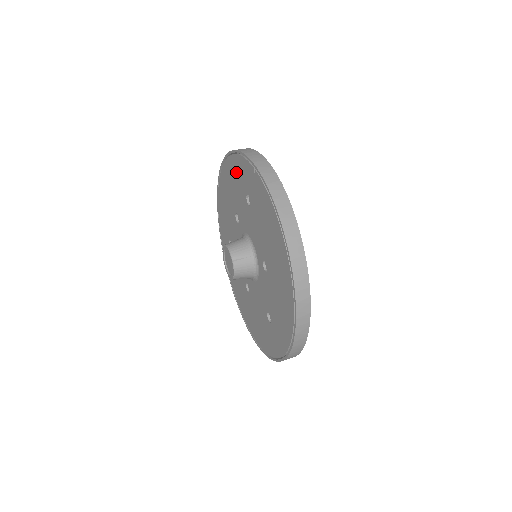
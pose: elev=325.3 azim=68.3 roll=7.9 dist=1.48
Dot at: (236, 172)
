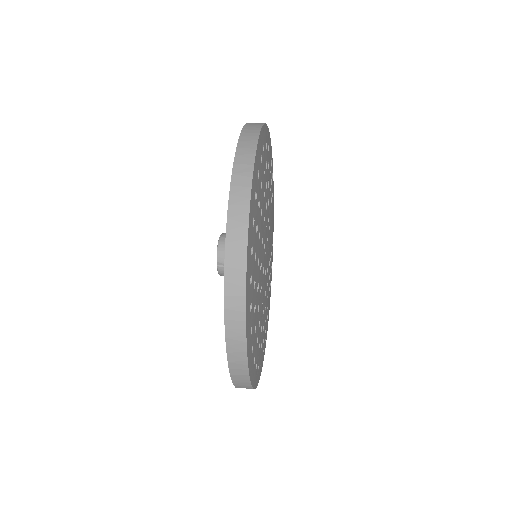
Dot at: occluded
